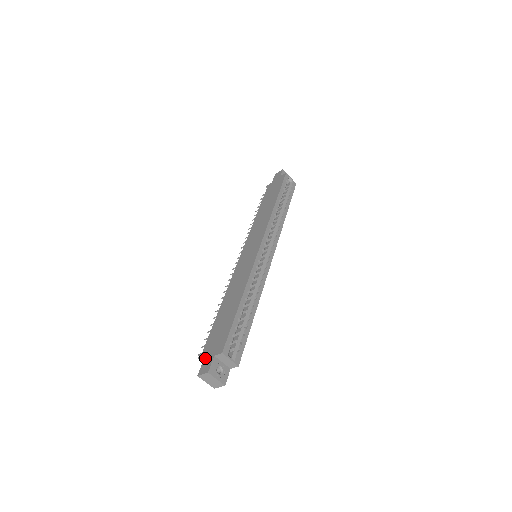
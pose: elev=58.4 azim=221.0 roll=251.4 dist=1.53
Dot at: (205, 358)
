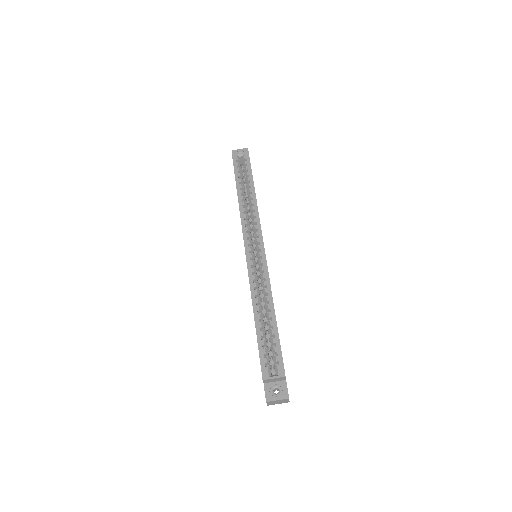
Dot at: occluded
